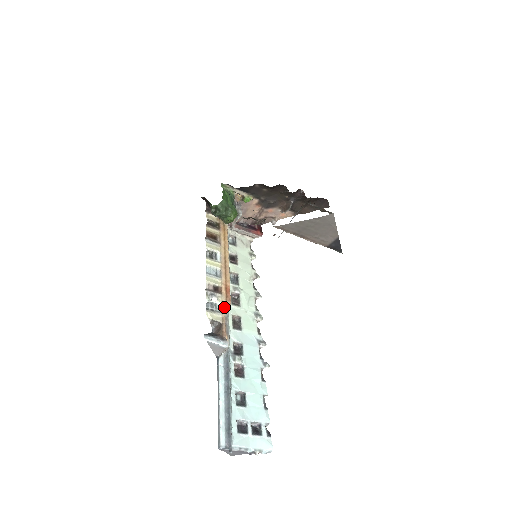
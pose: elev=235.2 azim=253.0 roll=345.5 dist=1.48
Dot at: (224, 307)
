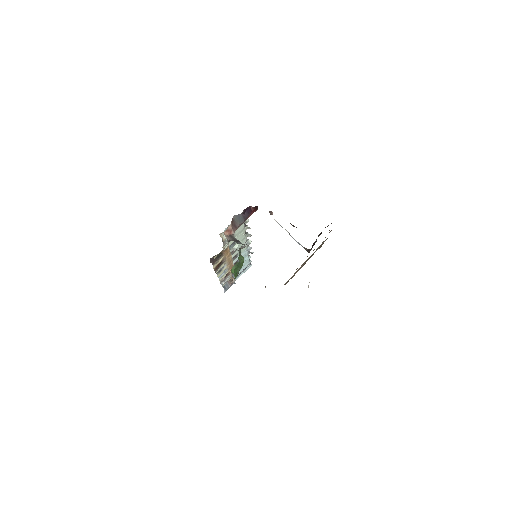
Dot at: (231, 275)
